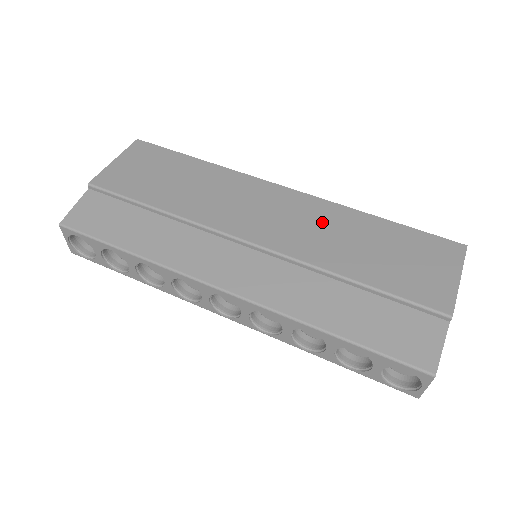
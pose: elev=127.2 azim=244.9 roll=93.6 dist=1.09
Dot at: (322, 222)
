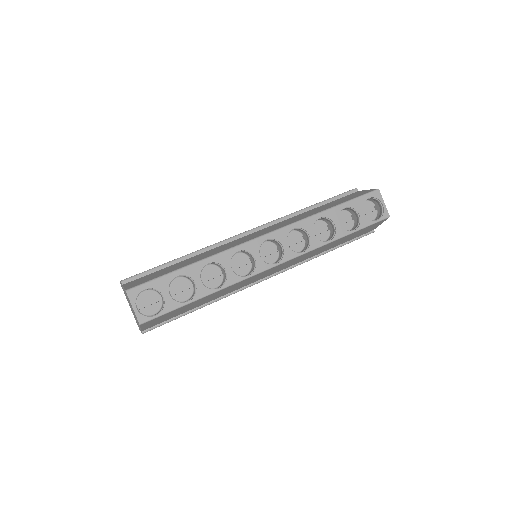
Dot at: occluded
